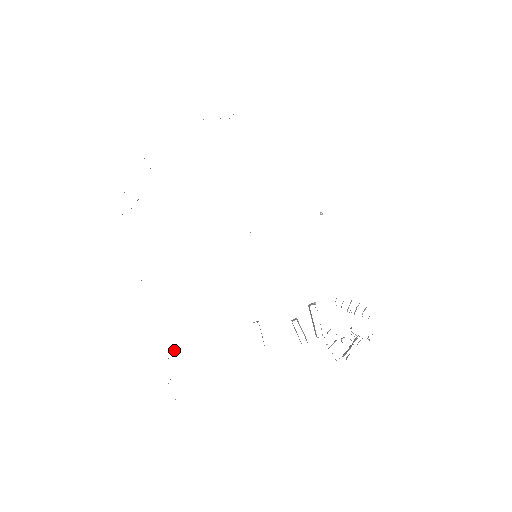
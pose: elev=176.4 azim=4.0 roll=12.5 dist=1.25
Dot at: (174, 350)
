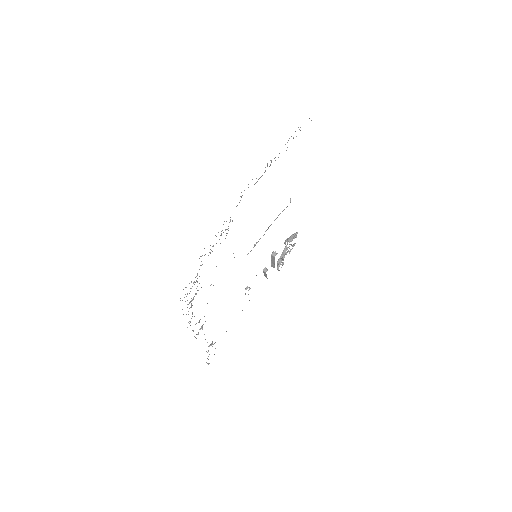
Dot at: (209, 345)
